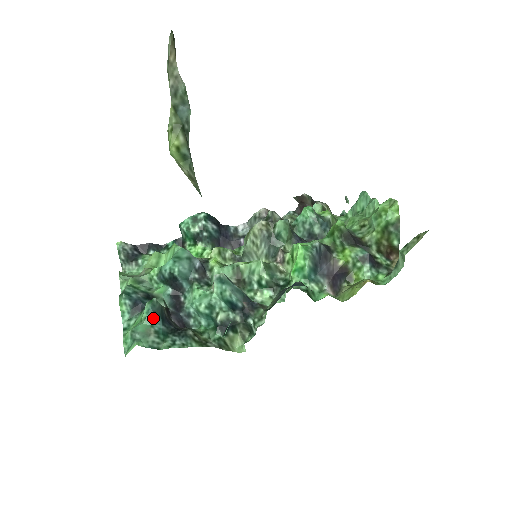
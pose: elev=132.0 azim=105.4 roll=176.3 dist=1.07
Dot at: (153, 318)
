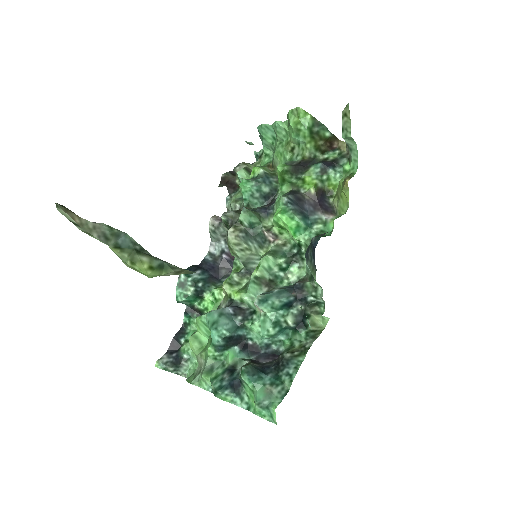
Dot at: (258, 380)
